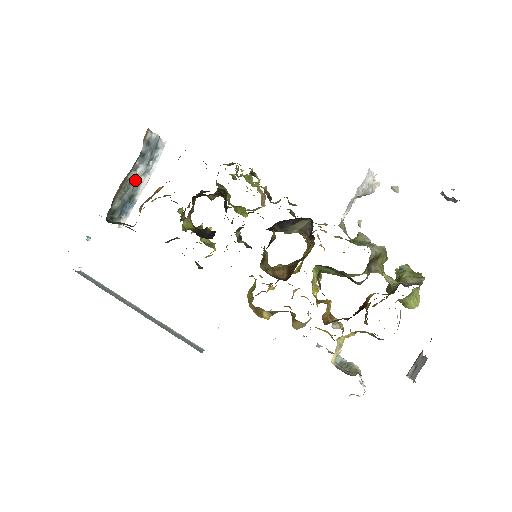
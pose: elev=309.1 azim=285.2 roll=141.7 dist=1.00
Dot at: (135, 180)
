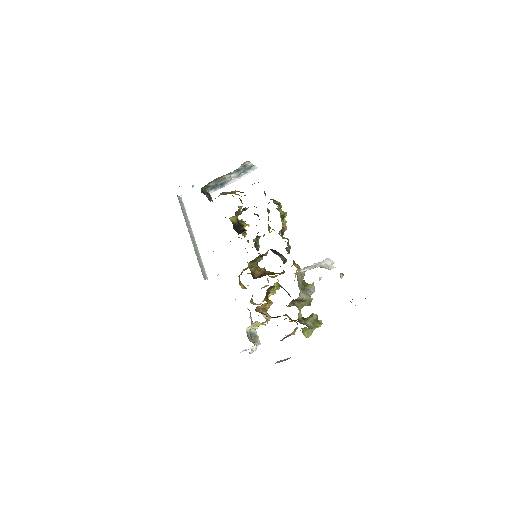
Dot at: (228, 178)
